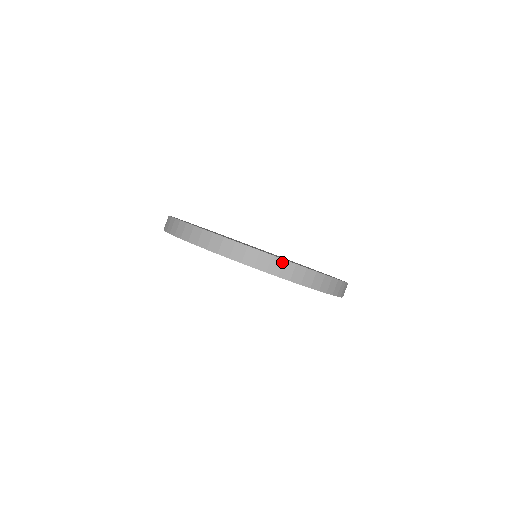
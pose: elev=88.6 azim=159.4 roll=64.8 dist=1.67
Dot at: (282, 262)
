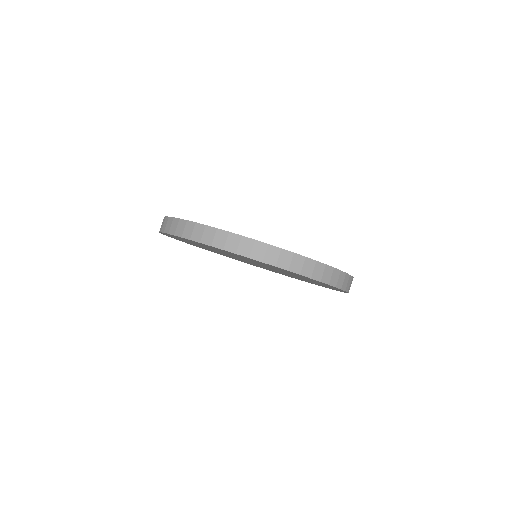
Dot at: (215, 231)
